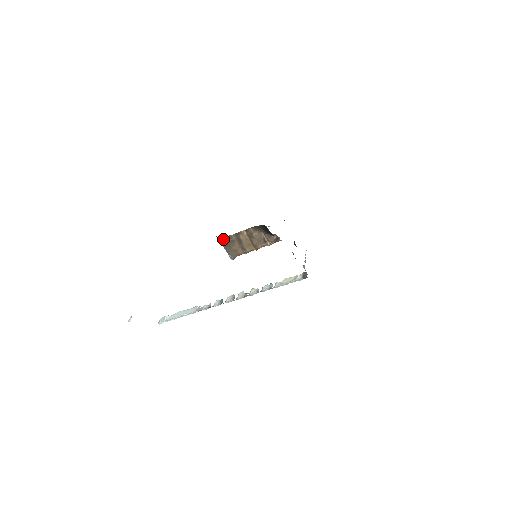
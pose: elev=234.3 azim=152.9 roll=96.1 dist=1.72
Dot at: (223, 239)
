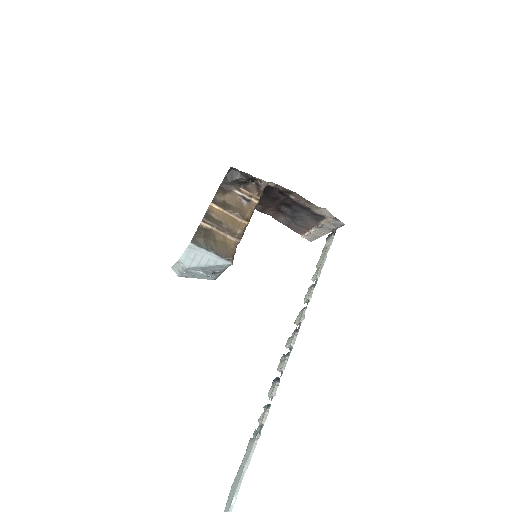
Dot at: (194, 237)
